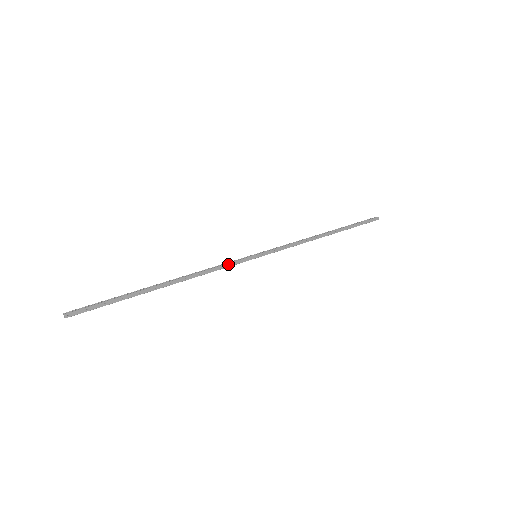
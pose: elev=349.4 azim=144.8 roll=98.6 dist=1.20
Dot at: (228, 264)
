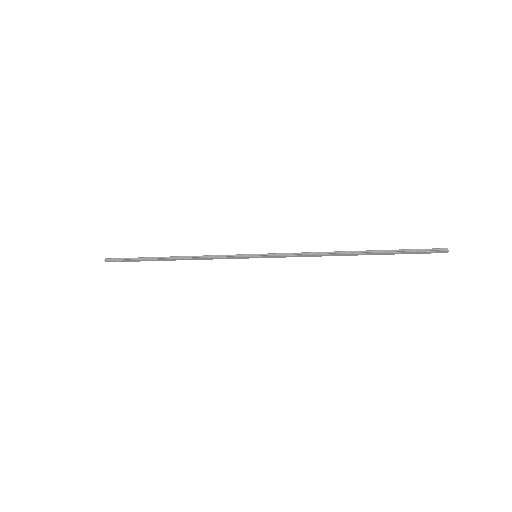
Dot at: (225, 257)
